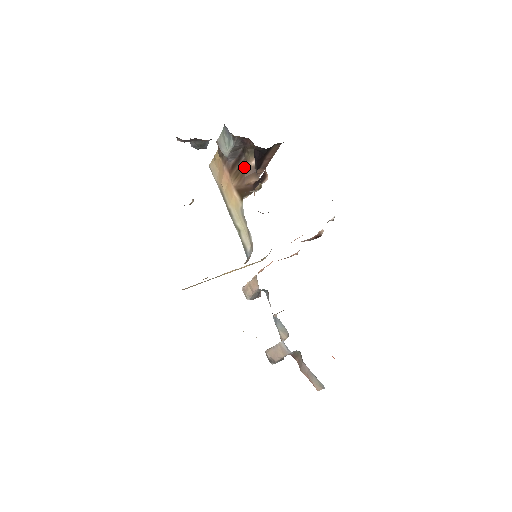
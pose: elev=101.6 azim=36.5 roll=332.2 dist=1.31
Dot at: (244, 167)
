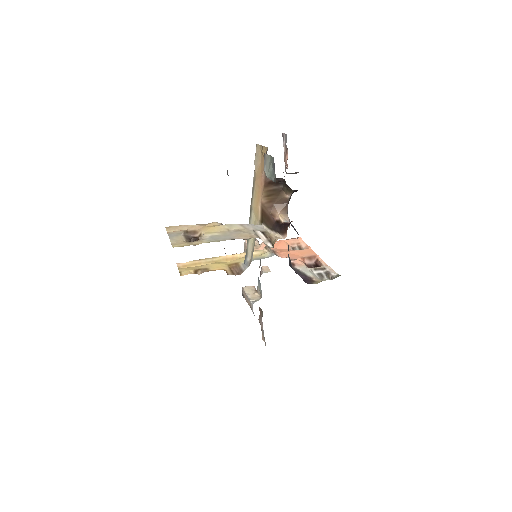
Dot at: (278, 195)
